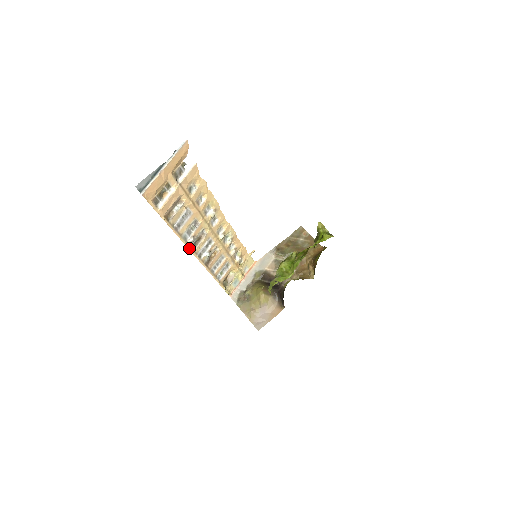
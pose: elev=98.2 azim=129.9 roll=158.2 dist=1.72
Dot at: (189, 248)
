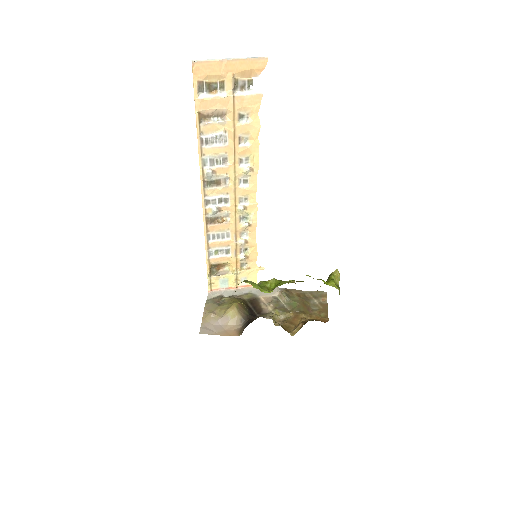
Dot at: (202, 179)
